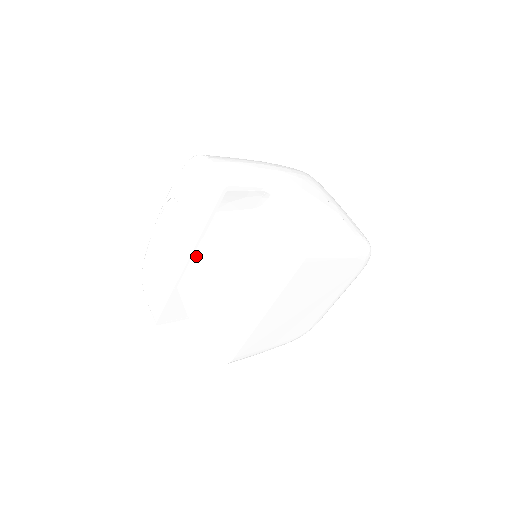
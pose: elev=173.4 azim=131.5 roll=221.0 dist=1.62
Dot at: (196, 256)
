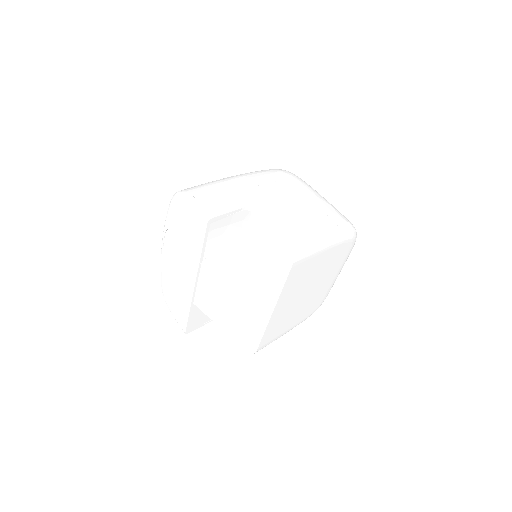
Dot at: (206, 263)
